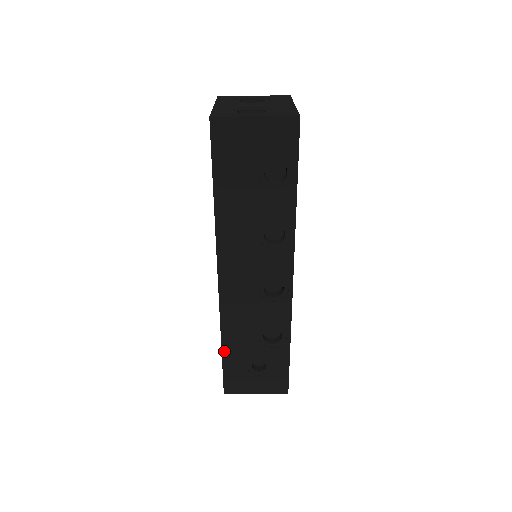
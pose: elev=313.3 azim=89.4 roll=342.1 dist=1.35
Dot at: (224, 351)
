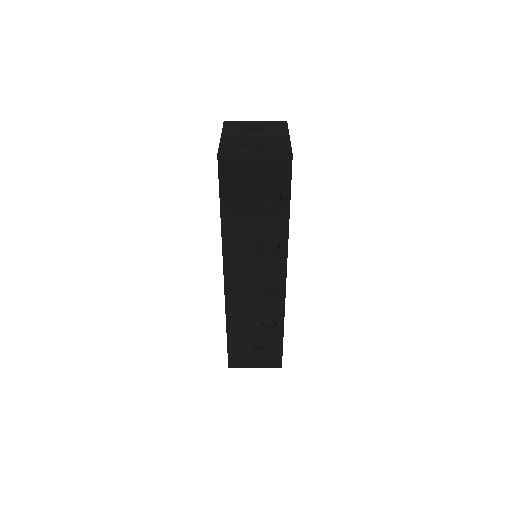
Dot at: (229, 335)
